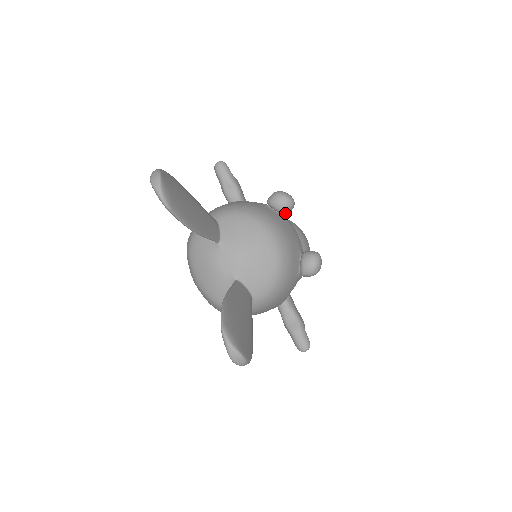
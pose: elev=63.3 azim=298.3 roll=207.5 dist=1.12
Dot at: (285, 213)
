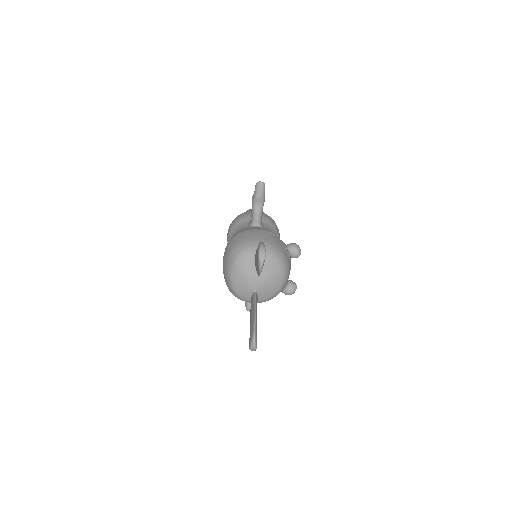
Dot at: occluded
